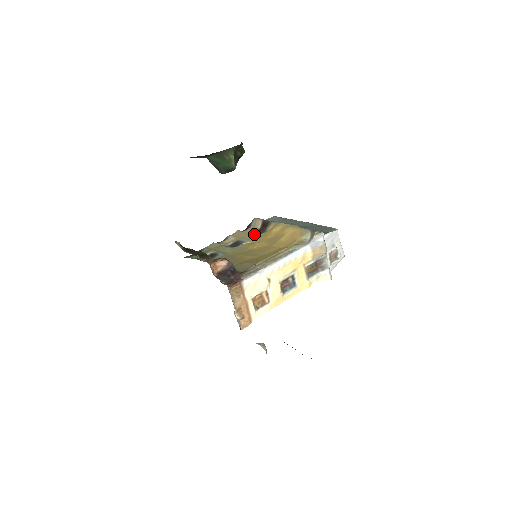
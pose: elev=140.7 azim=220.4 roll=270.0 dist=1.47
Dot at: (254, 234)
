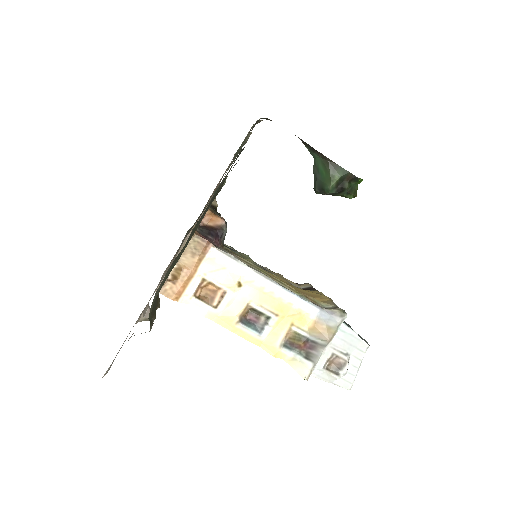
Dot at: occluded
